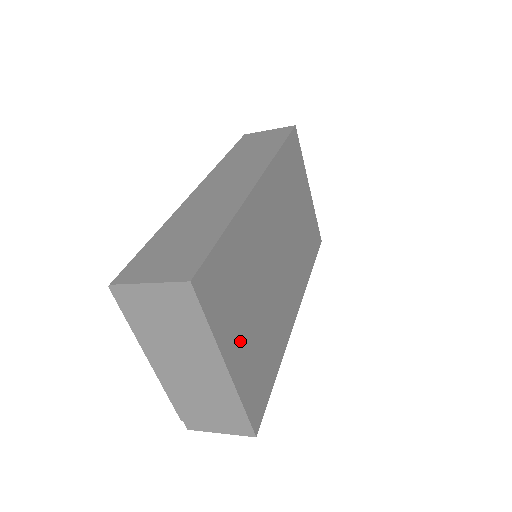
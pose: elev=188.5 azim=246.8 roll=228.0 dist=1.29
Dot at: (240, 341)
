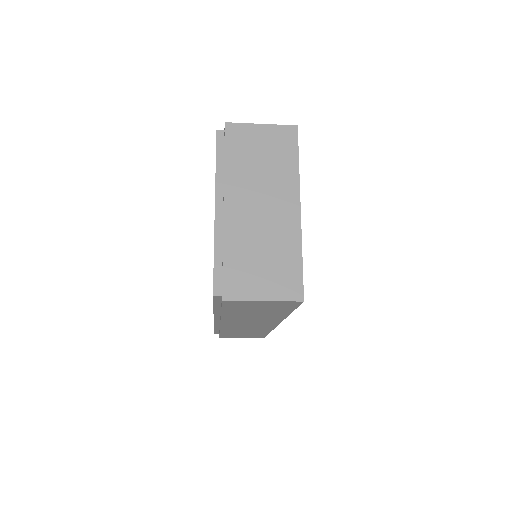
Dot at: occluded
